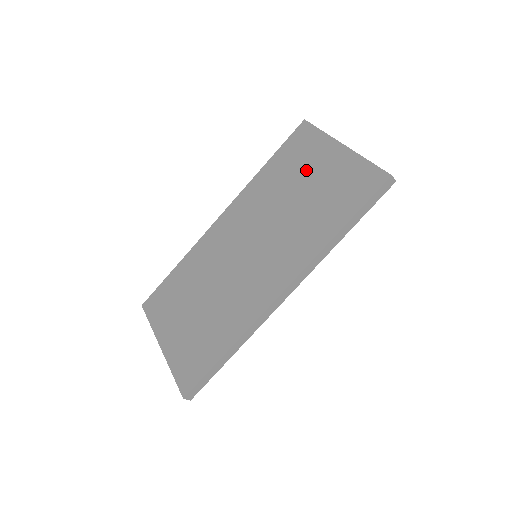
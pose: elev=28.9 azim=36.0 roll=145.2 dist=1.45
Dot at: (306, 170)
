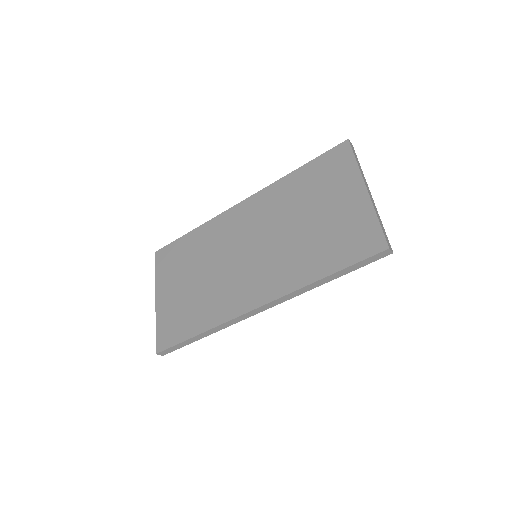
Dot at: (325, 197)
